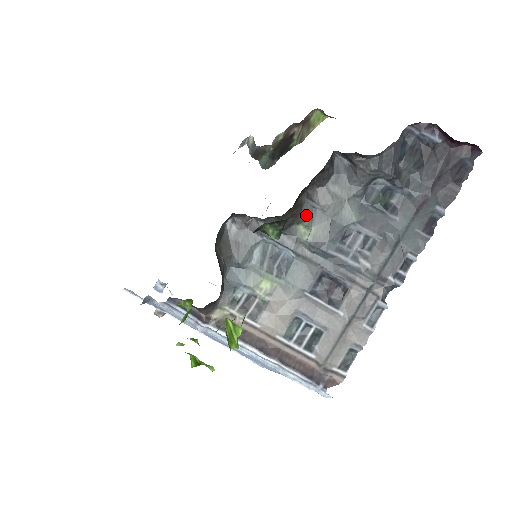
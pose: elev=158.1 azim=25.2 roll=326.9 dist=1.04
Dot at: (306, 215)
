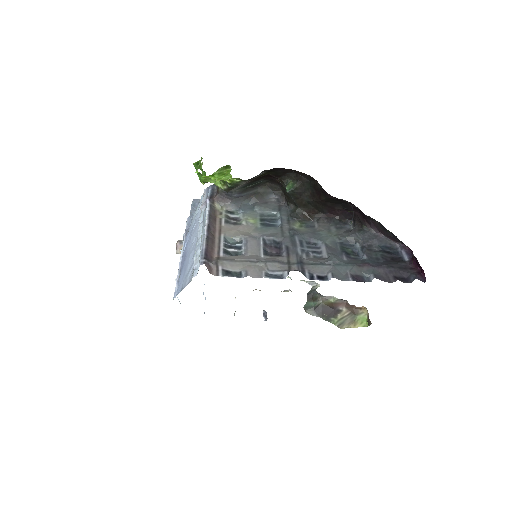
Dot at: (307, 223)
